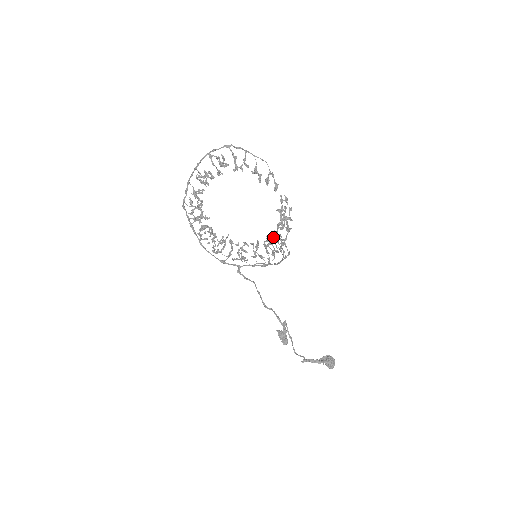
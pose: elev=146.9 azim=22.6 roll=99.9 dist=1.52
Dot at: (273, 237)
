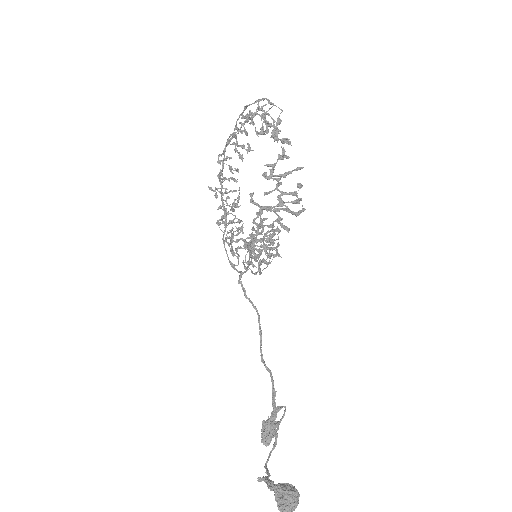
Dot at: (279, 230)
